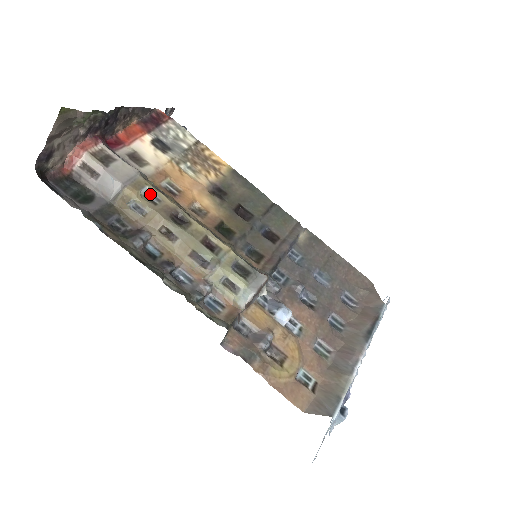
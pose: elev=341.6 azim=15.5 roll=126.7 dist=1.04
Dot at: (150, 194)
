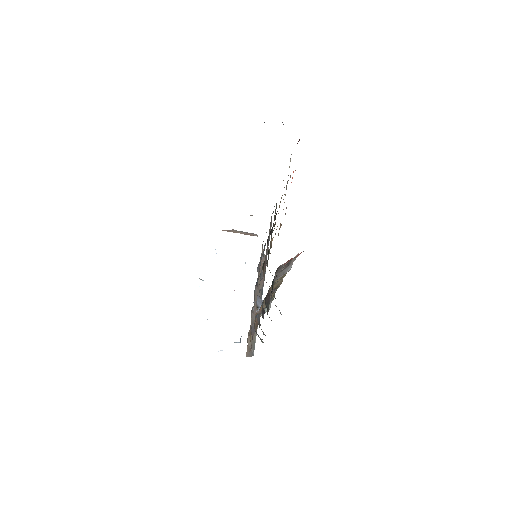
Dot at: occluded
